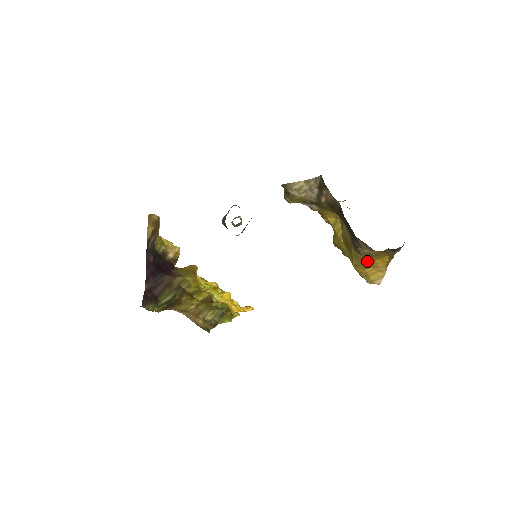
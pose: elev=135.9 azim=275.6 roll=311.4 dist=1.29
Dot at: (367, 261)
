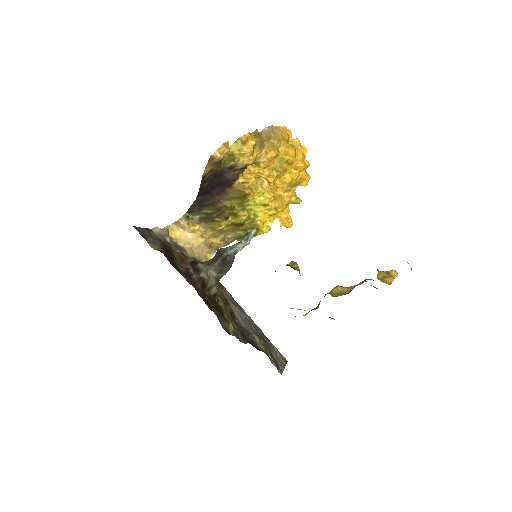
Dot at: occluded
